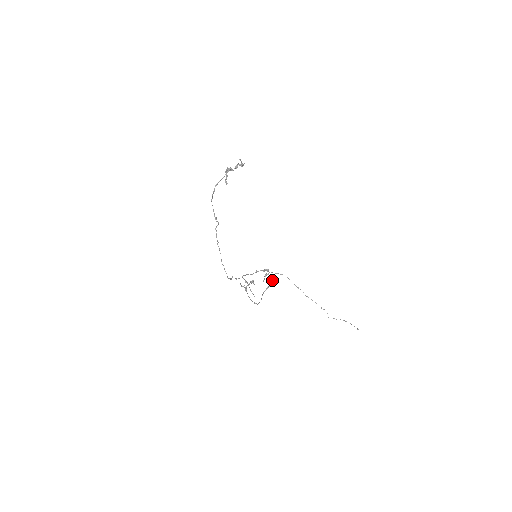
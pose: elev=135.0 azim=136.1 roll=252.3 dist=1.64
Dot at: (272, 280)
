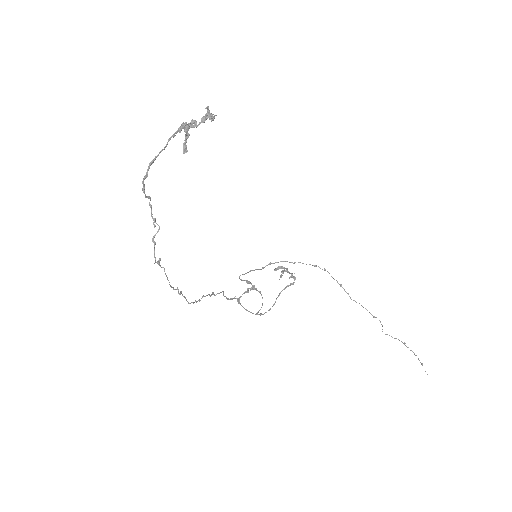
Dot at: (294, 278)
